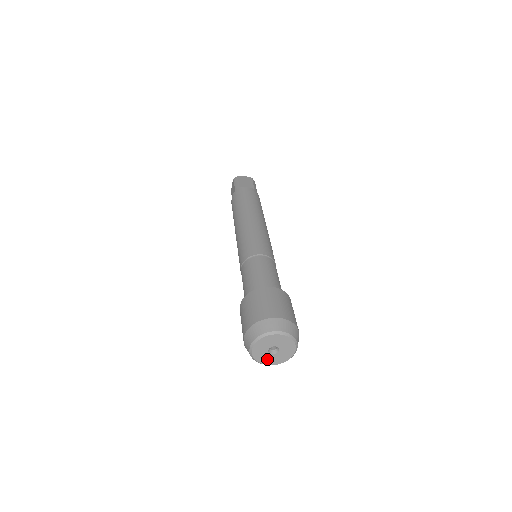
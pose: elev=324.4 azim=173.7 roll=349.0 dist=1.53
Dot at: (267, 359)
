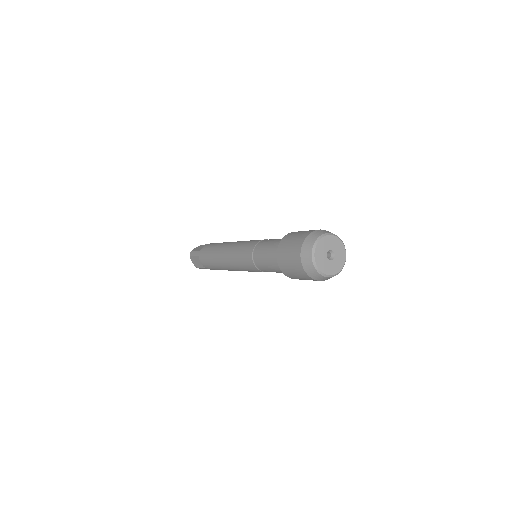
Dot at: (333, 268)
